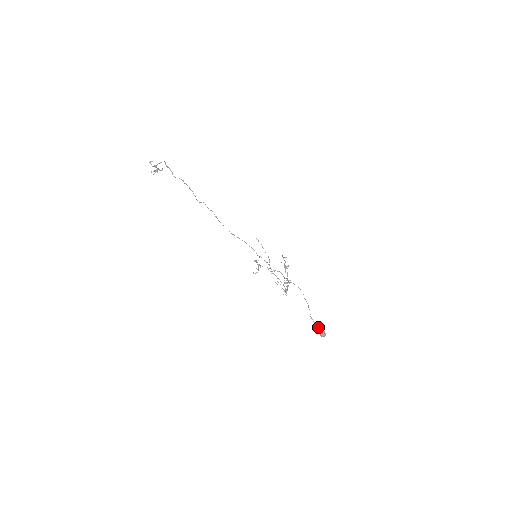
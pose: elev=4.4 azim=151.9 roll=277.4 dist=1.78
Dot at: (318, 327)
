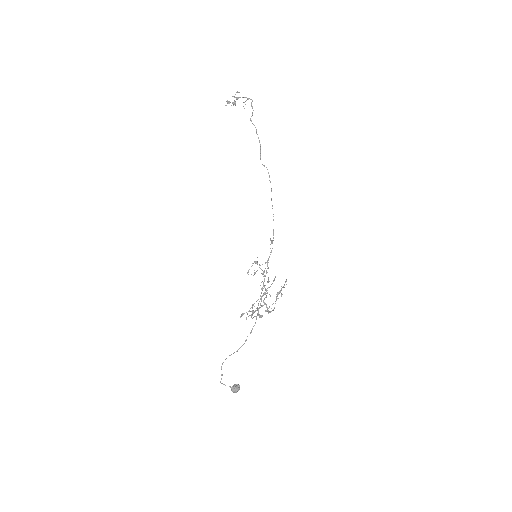
Dot at: (221, 374)
